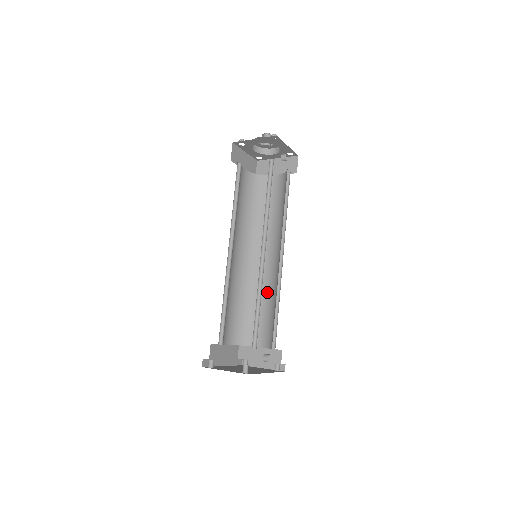
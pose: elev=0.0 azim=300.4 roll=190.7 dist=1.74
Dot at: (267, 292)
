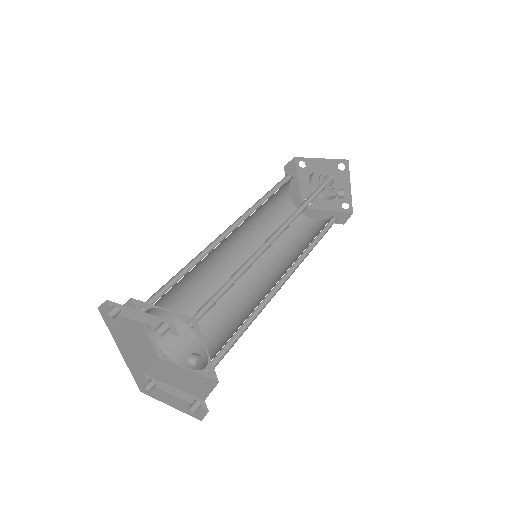
Dot at: (241, 311)
